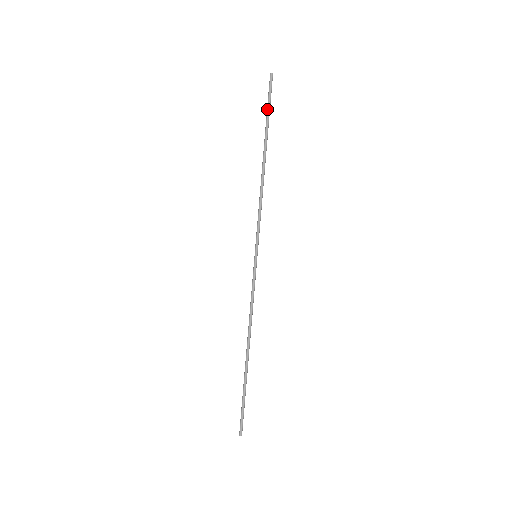
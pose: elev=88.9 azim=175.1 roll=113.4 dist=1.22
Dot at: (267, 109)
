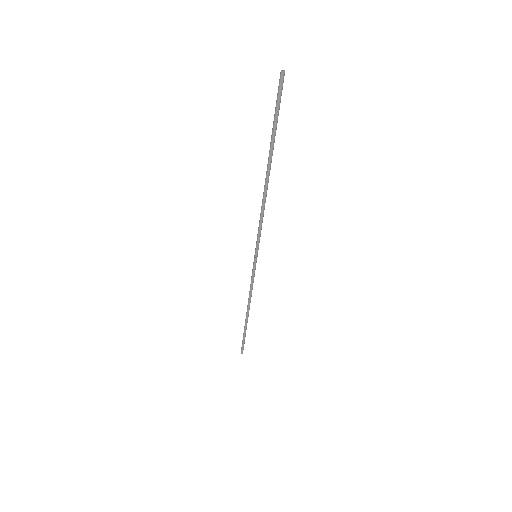
Dot at: occluded
